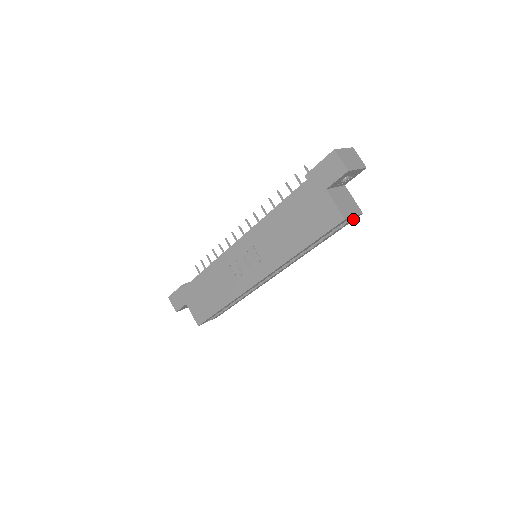
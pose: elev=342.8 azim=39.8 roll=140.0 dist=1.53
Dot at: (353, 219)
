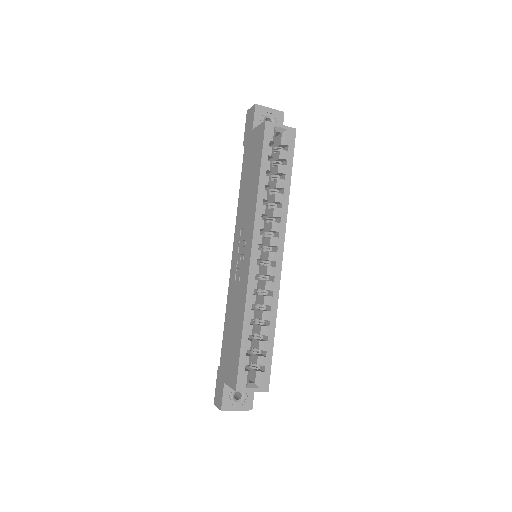
Dot at: (291, 137)
